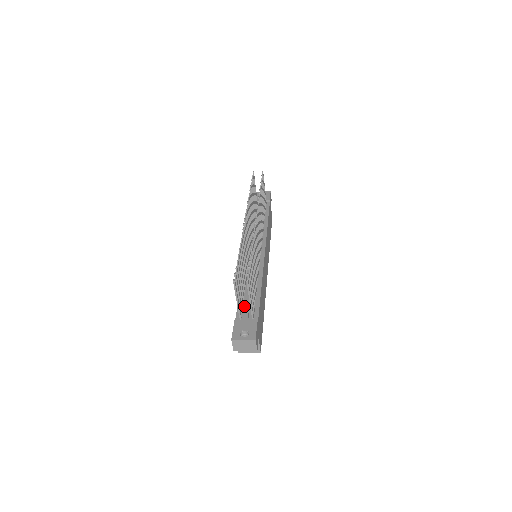
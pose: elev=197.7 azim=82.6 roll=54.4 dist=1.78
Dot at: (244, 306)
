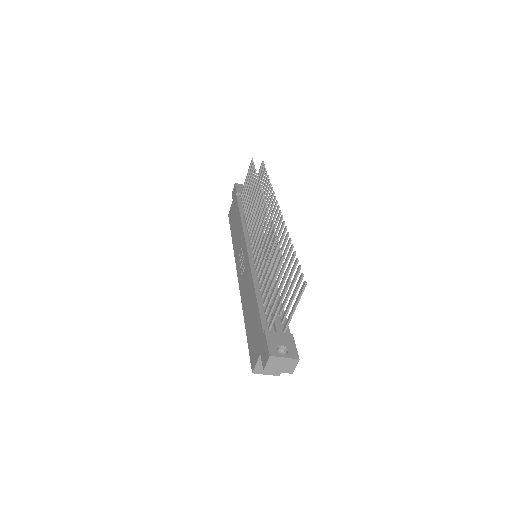
Dot at: occluded
